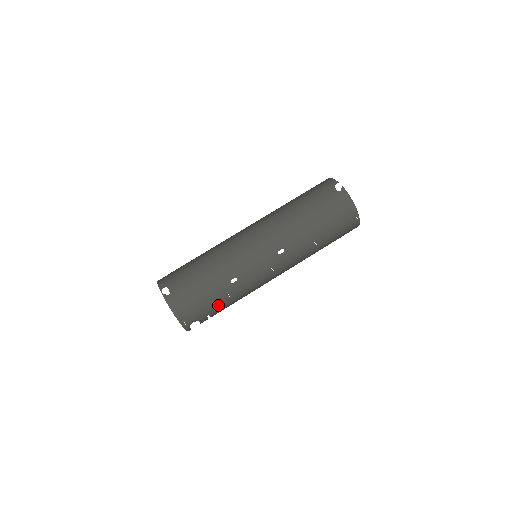
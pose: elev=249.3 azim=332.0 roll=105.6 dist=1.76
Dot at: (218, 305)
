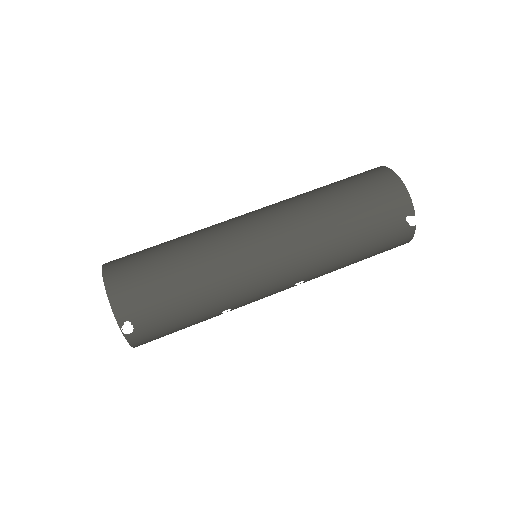
Dot at: occluded
